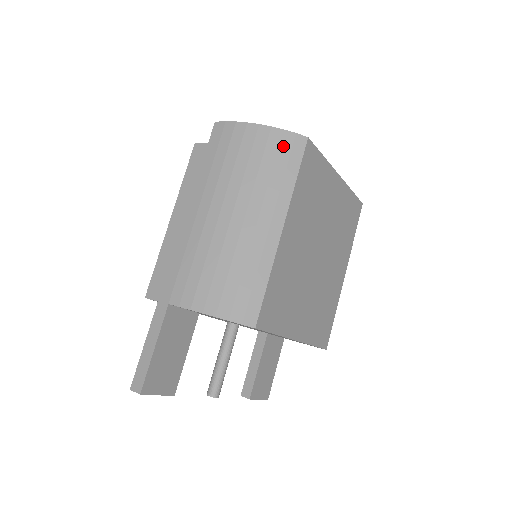
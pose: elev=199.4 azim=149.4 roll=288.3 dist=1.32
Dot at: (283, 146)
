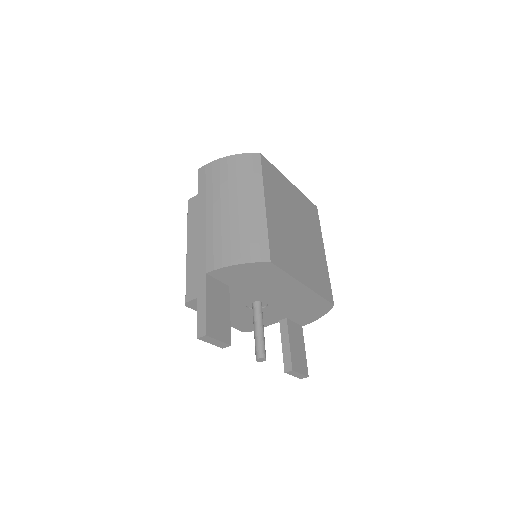
Dot at: (247, 161)
